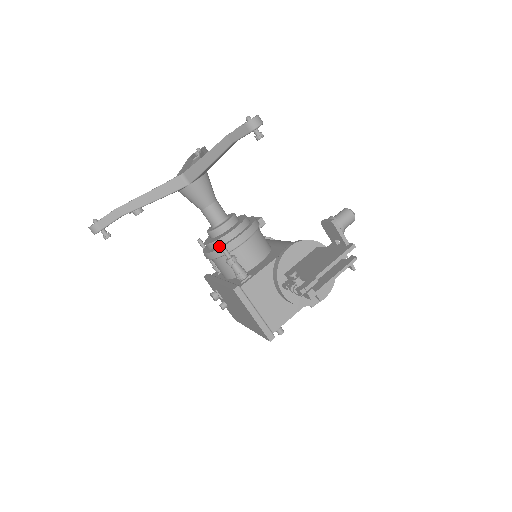
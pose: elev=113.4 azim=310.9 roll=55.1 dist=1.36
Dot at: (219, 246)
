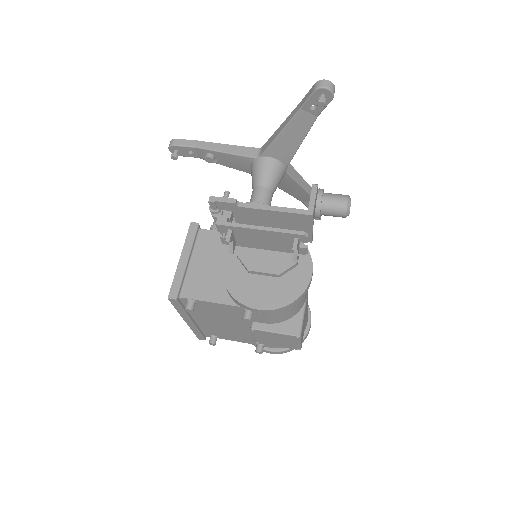
Dot at: (224, 195)
